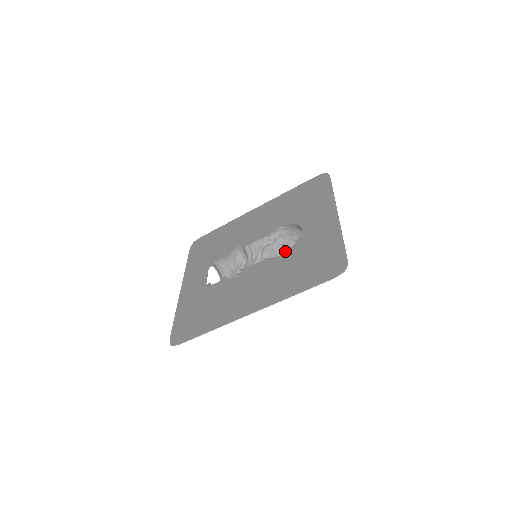
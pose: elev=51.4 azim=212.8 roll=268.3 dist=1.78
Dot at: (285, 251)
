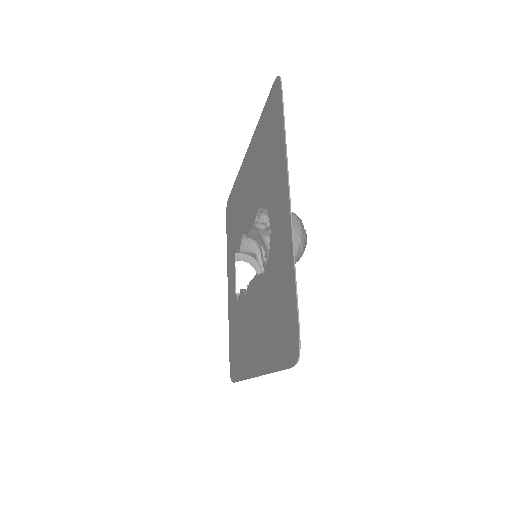
Dot at: occluded
